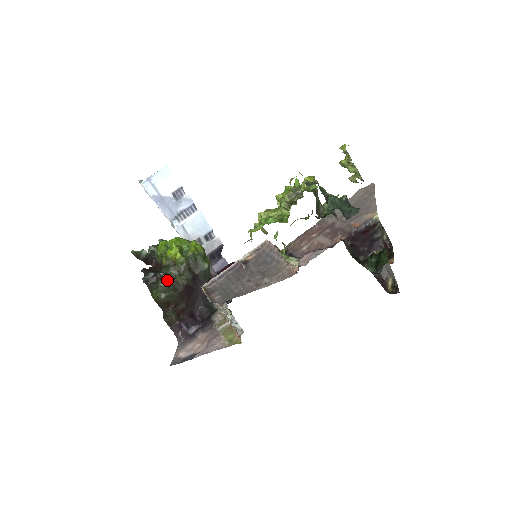
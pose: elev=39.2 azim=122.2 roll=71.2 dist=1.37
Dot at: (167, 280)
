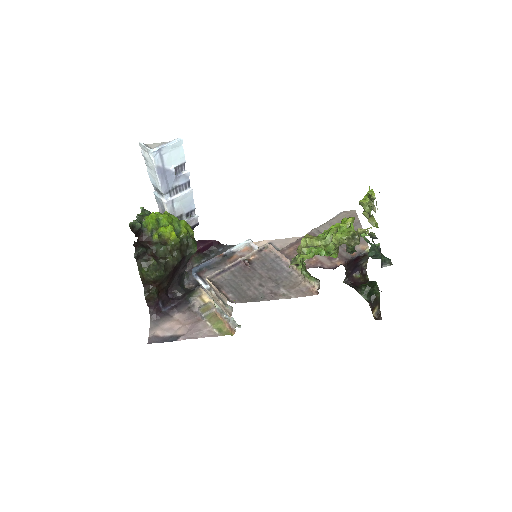
Dot at: (156, 258)
